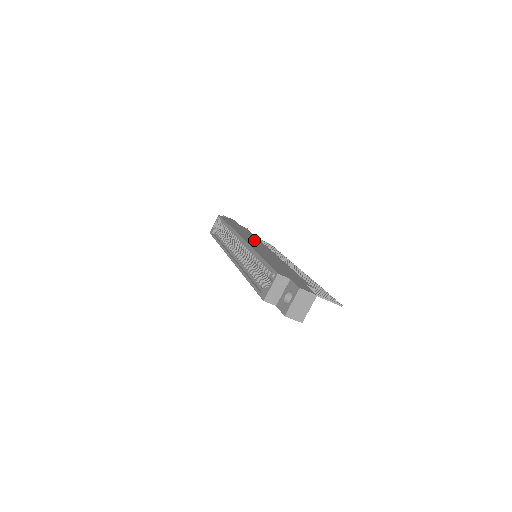
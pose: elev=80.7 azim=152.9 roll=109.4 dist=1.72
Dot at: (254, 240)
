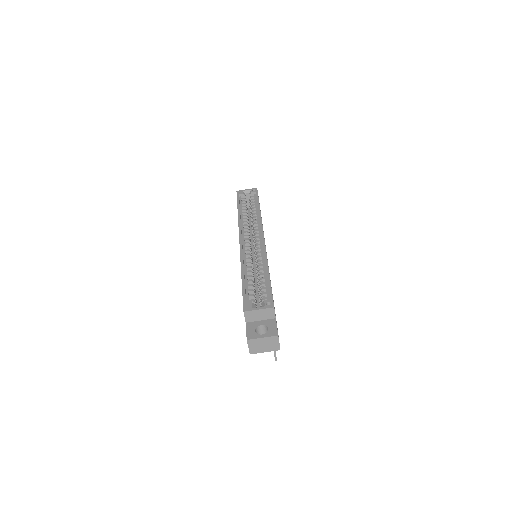
Dot at: occluded
